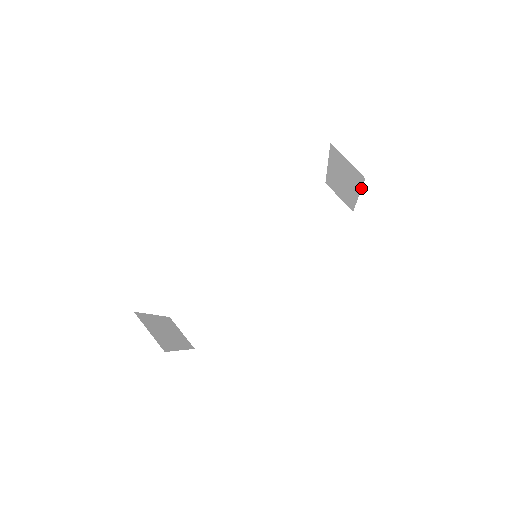
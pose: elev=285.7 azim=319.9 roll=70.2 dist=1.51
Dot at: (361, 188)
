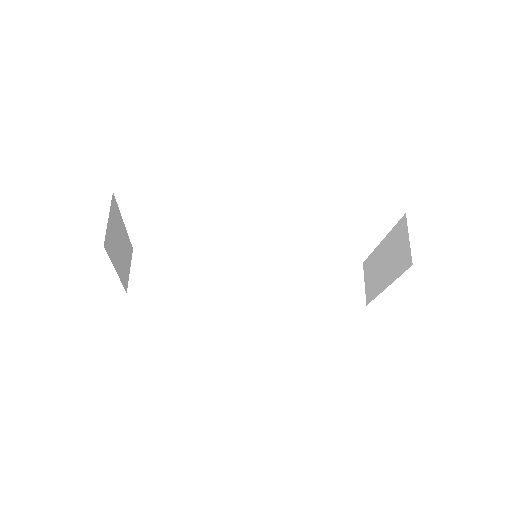
Dot at: (398, 276)
